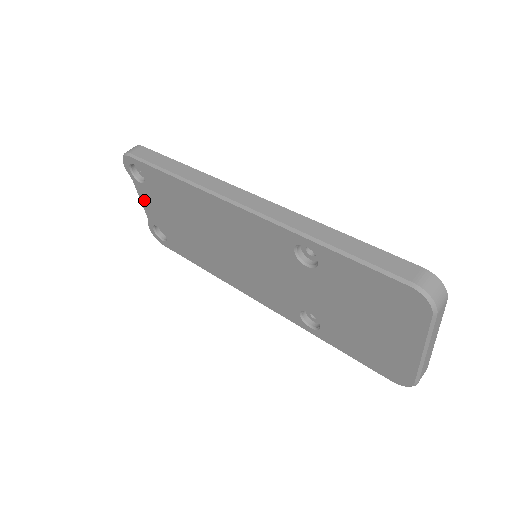
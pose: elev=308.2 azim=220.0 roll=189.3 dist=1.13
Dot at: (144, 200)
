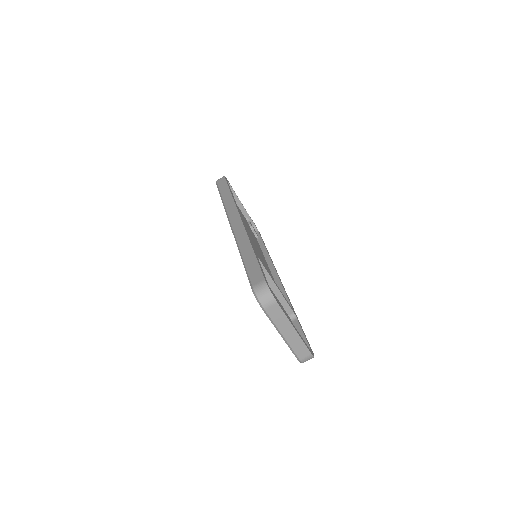
Dot at: occluded
